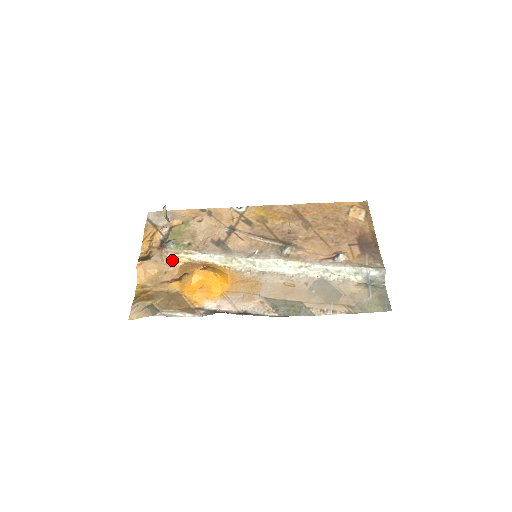
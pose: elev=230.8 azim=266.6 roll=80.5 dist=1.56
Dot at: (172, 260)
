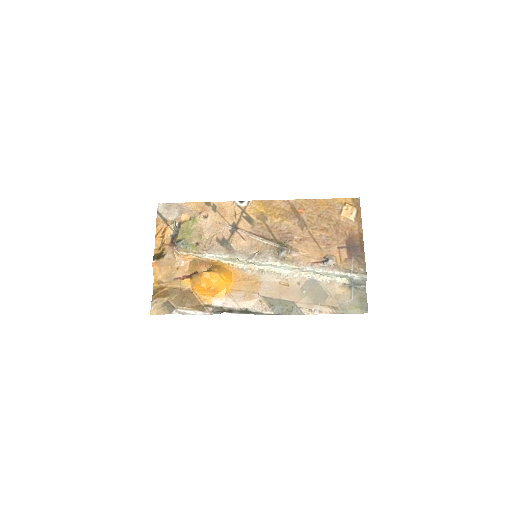
Dot at: (183, 257)
